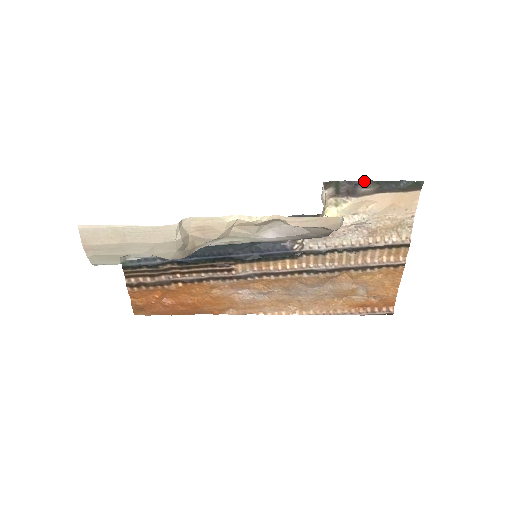
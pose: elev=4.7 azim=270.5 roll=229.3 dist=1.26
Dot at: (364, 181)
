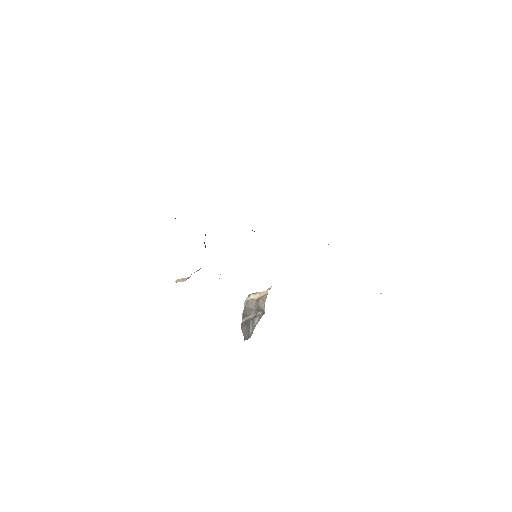
Dot at: occluded
